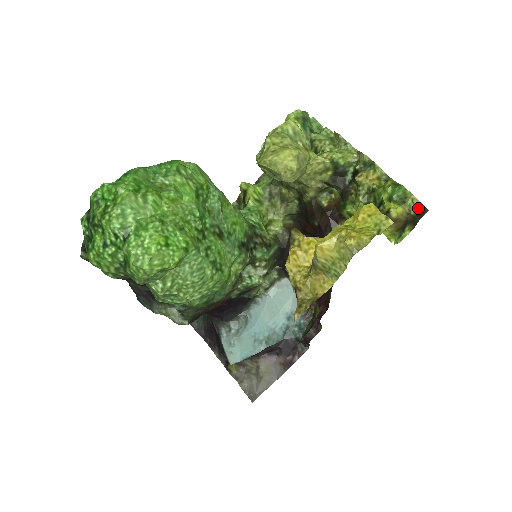
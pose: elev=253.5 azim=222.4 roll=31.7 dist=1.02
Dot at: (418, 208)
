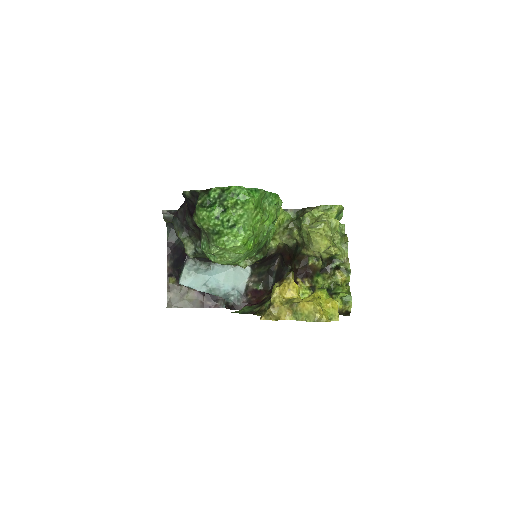
Dot at: (348, 311)
